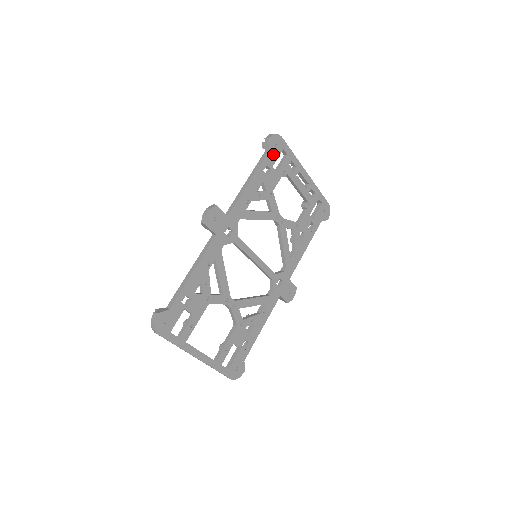
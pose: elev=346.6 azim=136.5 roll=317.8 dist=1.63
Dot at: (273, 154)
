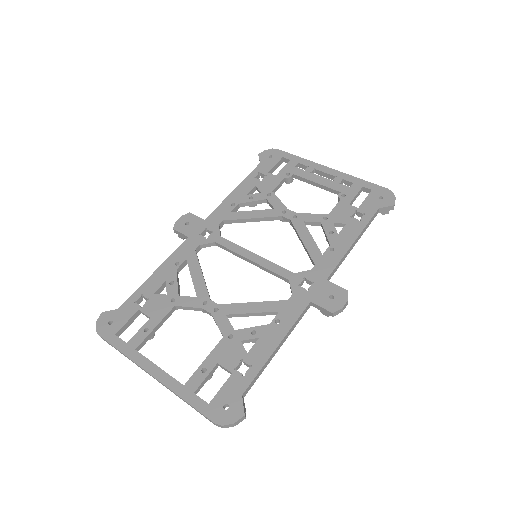
Dot at: (268, 164)
